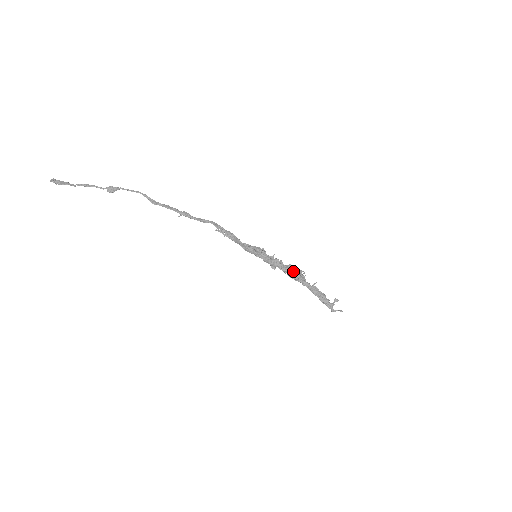
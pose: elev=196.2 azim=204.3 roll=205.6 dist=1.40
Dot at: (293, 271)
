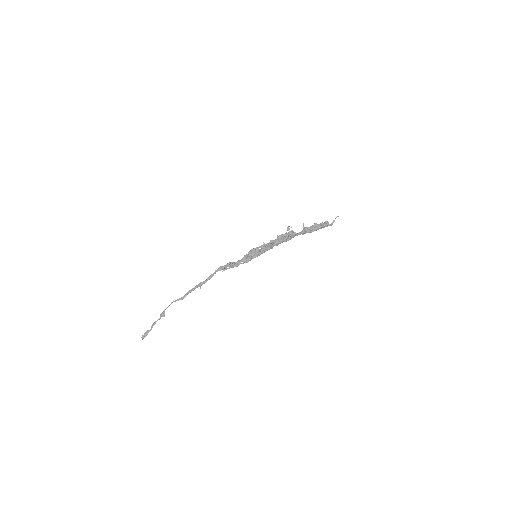
Dot at: (283, 239)
